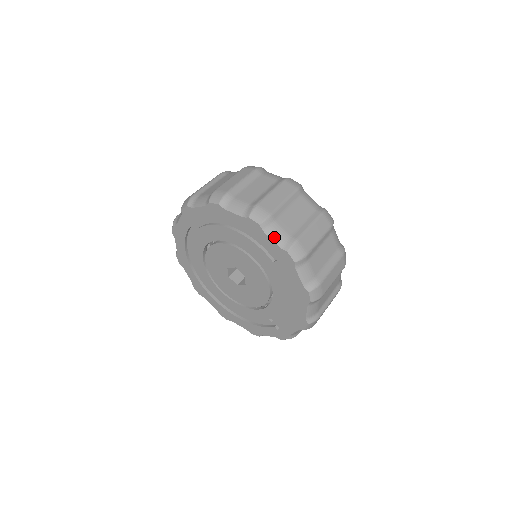
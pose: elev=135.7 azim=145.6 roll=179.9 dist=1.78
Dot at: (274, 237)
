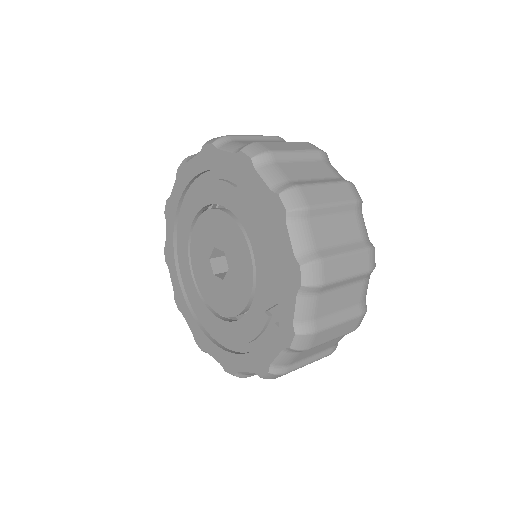
Dot at: (228, 148)
